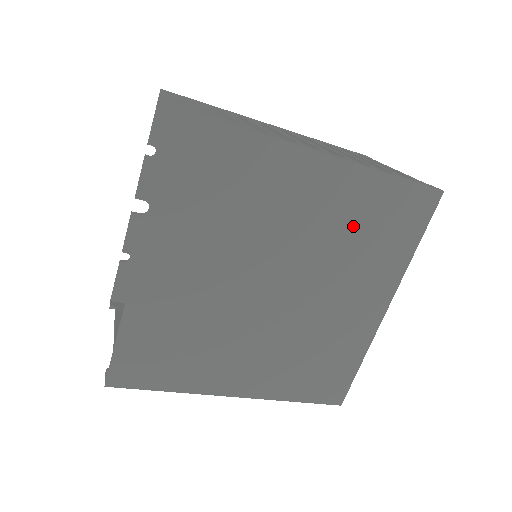
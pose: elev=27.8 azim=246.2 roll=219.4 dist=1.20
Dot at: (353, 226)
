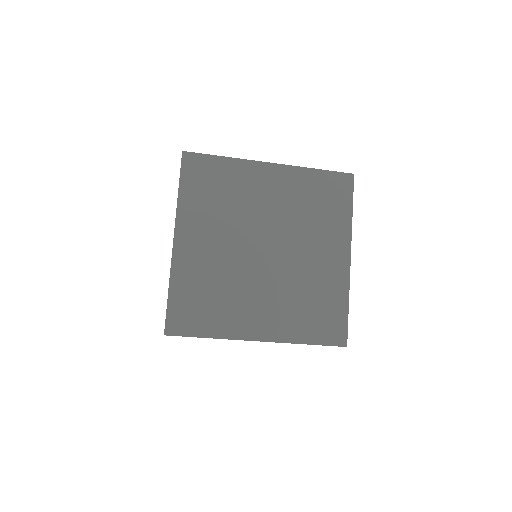
Dot at: (303, 203)
